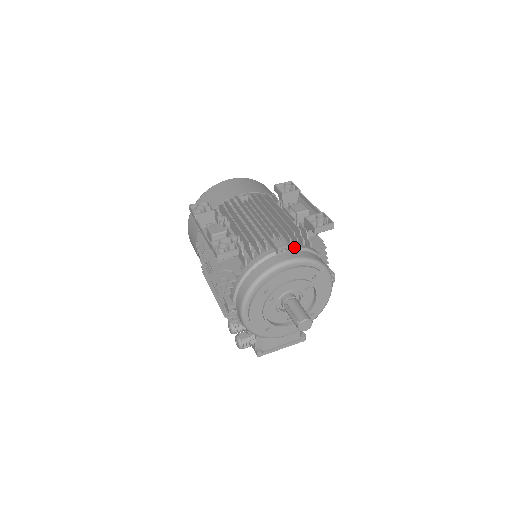
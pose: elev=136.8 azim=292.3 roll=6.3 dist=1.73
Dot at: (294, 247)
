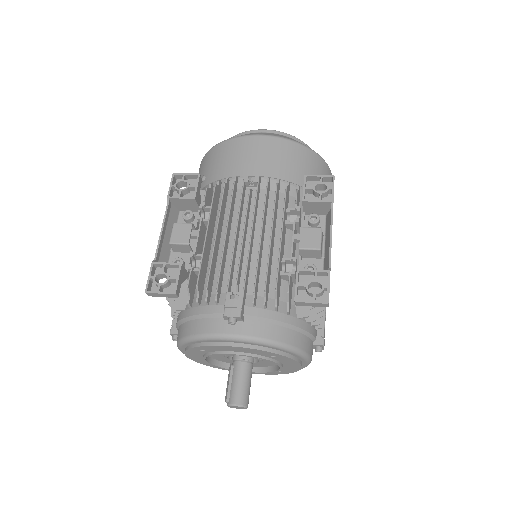
Dot at: (253, 315)
